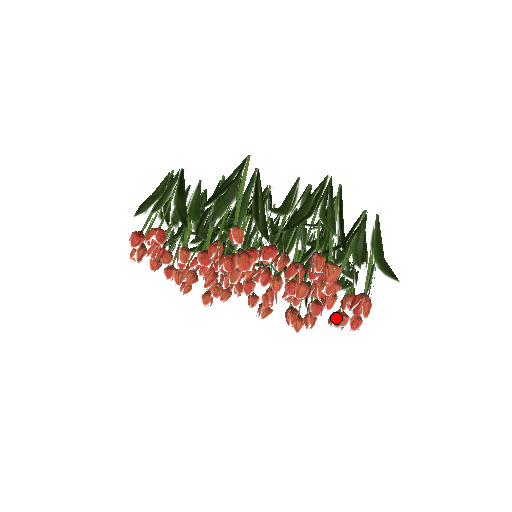
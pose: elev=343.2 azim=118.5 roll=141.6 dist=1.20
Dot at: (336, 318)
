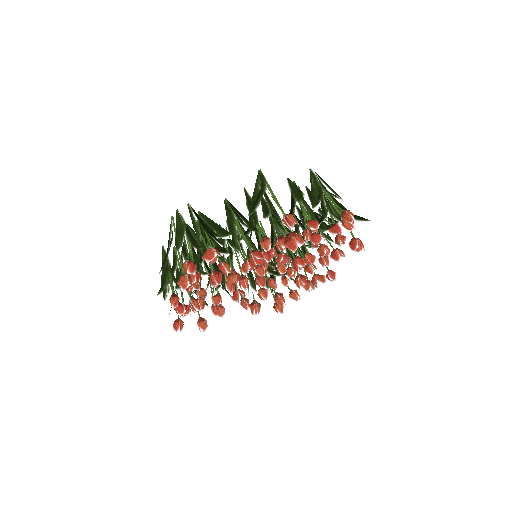
Dot at: (318, 279)
